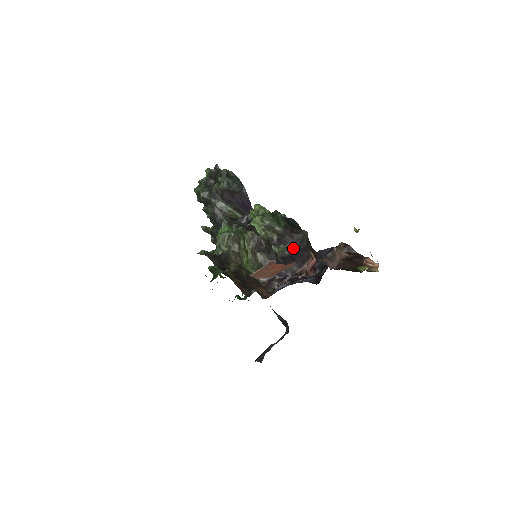
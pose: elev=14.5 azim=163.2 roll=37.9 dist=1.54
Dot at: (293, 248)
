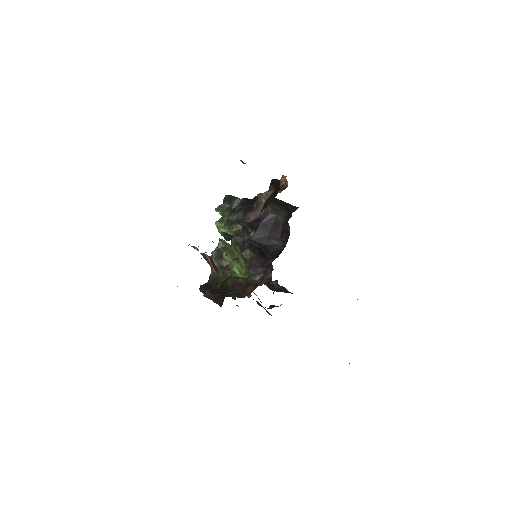
Dot at: (258, 224)
